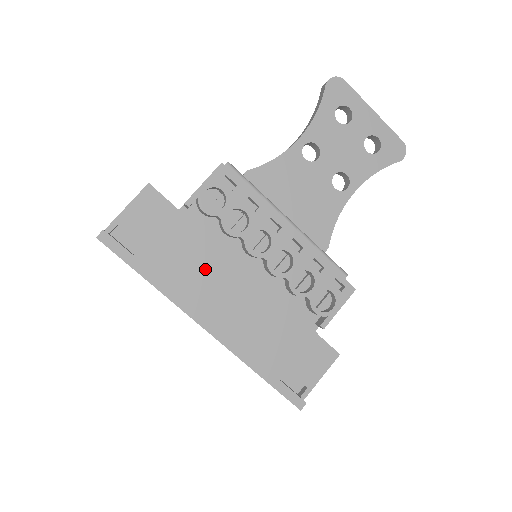
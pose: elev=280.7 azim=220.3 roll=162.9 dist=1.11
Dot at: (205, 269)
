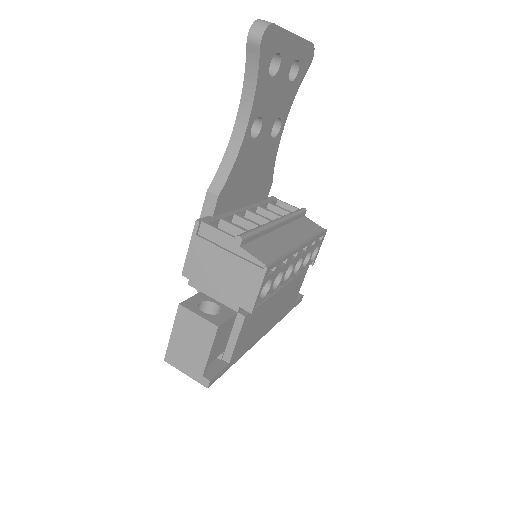
Dot at: (262, 318)
